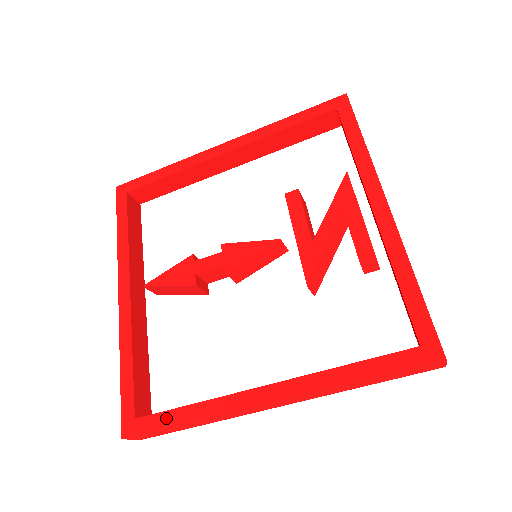
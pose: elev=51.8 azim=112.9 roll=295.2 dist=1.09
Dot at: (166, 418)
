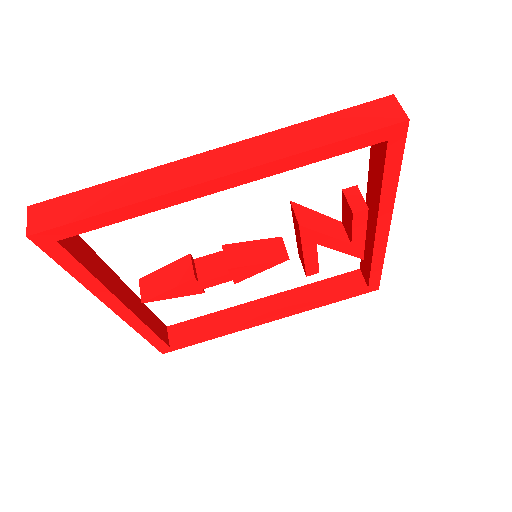
Dot at: occluded
